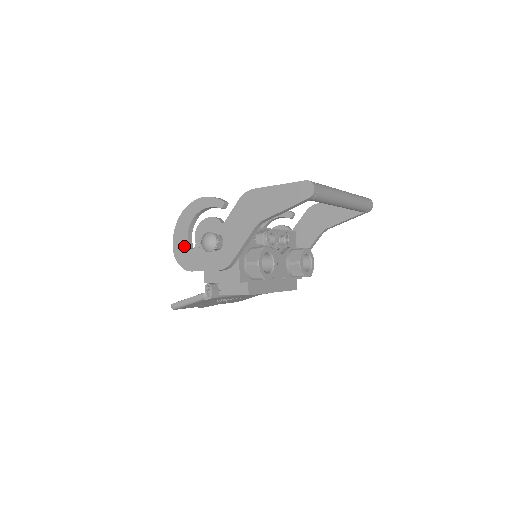
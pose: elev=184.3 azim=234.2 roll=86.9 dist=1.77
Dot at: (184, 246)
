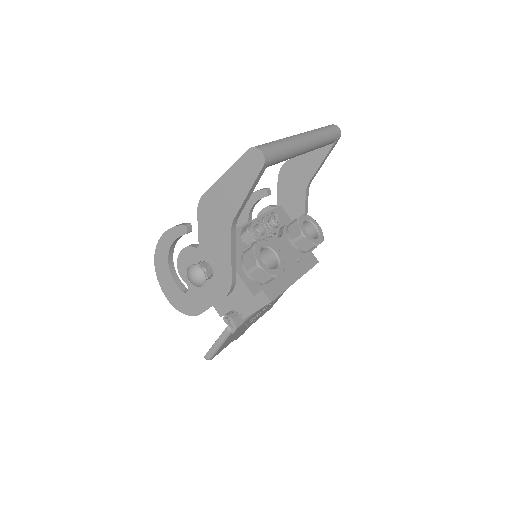
Dot at: (178, 293)
